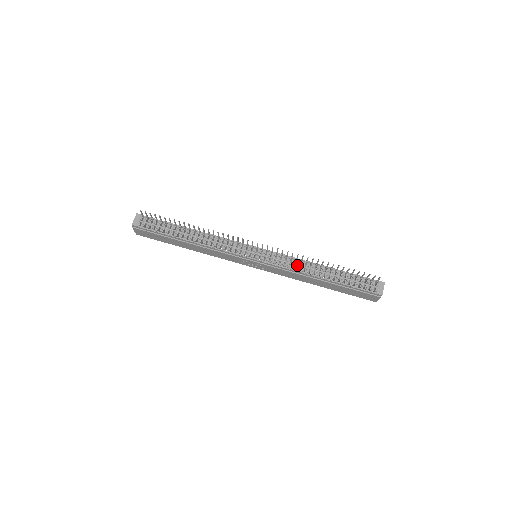
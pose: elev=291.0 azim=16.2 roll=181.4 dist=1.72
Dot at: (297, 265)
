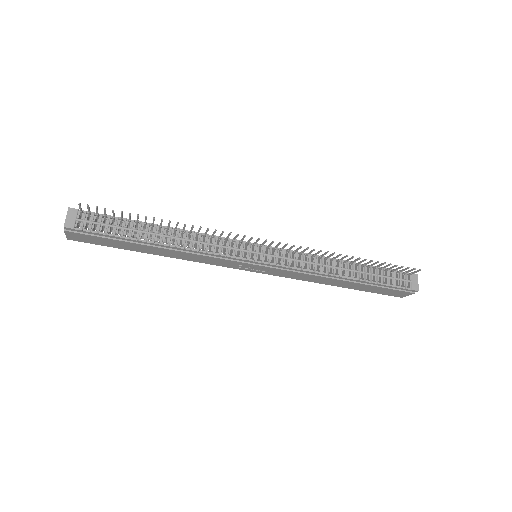
Dot at: (315, 264)
